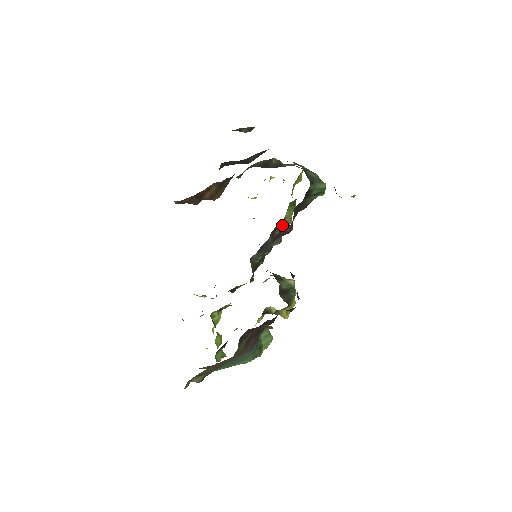
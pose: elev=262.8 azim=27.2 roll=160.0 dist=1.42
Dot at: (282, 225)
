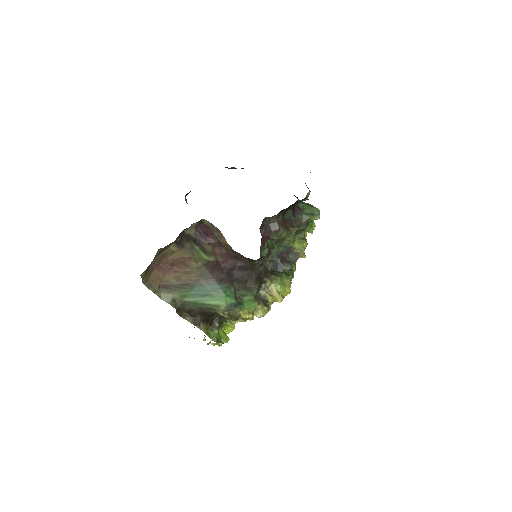
Dot at: (294, 255)
